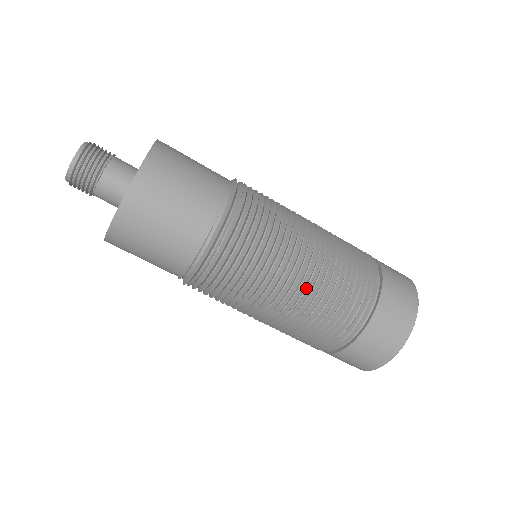
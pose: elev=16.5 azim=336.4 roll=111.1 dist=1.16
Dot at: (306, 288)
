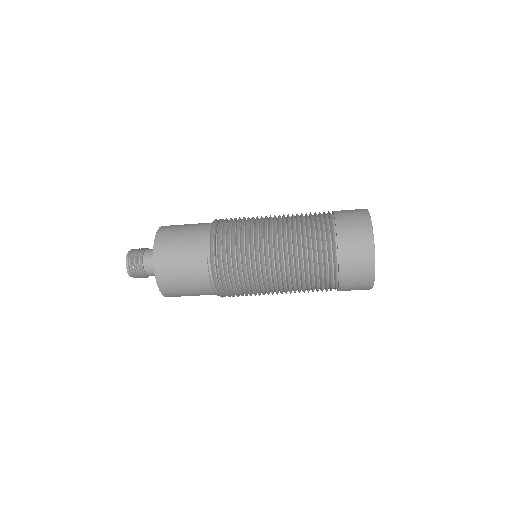
Dot at: (283, 255)
